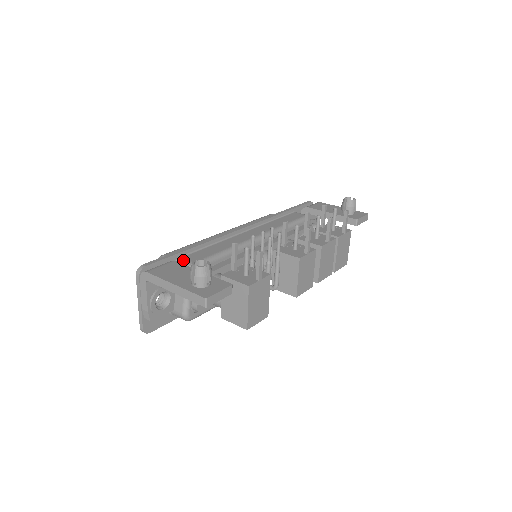
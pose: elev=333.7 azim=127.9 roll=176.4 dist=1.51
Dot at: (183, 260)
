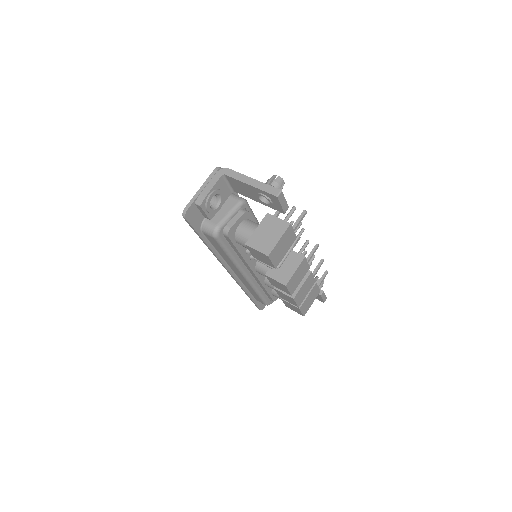
Dot at: occluded
